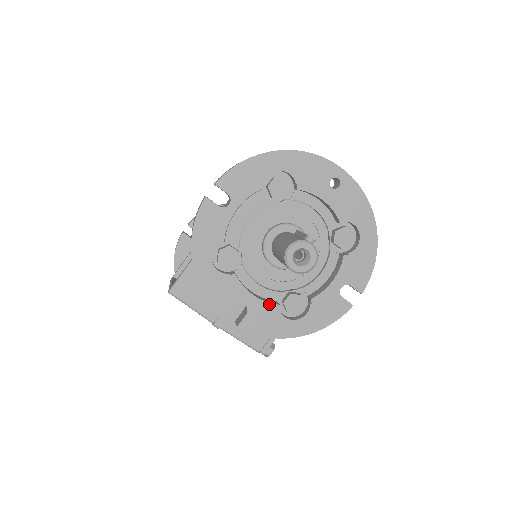
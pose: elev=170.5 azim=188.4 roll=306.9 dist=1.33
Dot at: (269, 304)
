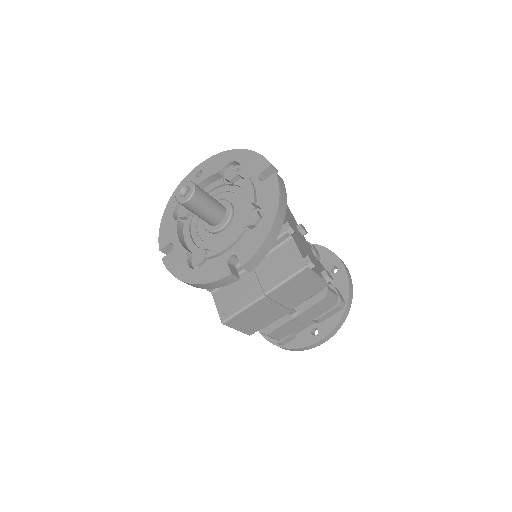
Dot at: (237, 236)
